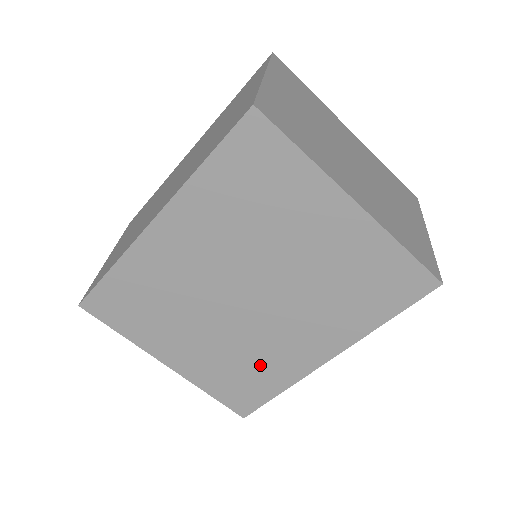
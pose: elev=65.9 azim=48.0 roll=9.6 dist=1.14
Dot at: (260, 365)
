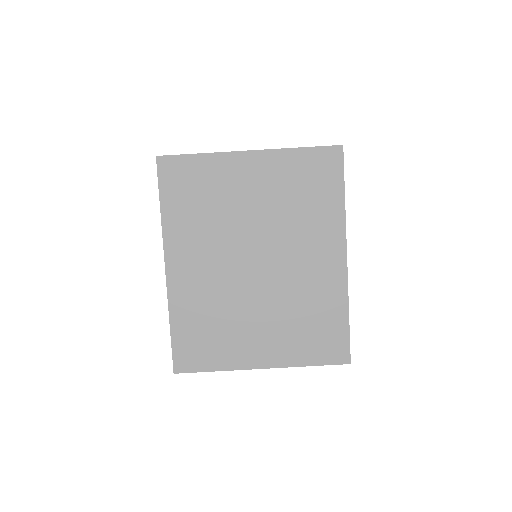
Dot at: (314, 306)
